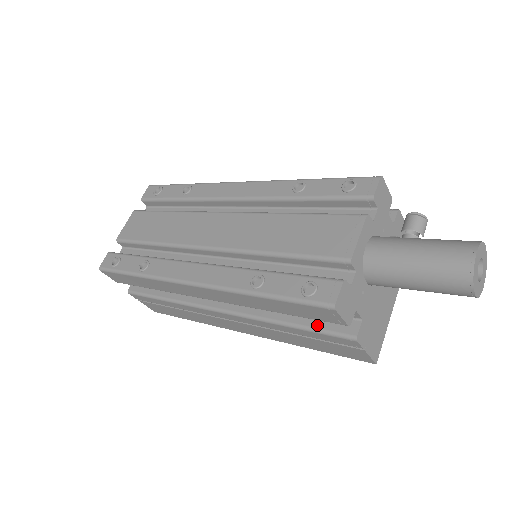
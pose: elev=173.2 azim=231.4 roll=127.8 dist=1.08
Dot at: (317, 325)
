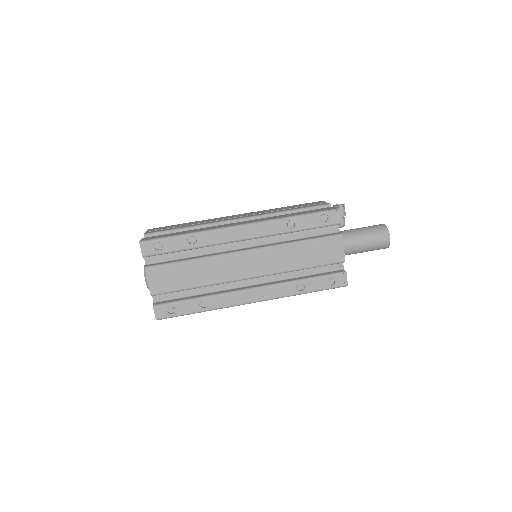
Dot at: occluded
